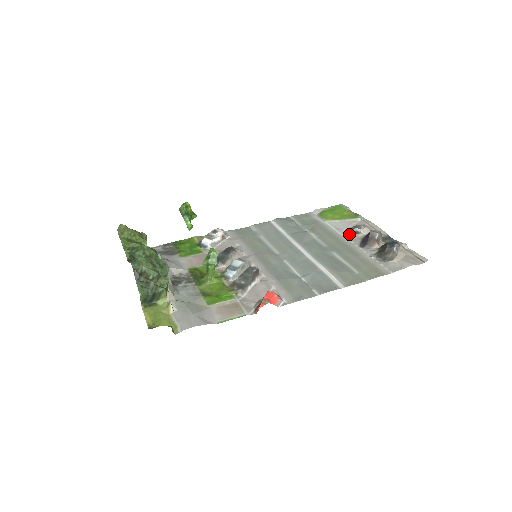
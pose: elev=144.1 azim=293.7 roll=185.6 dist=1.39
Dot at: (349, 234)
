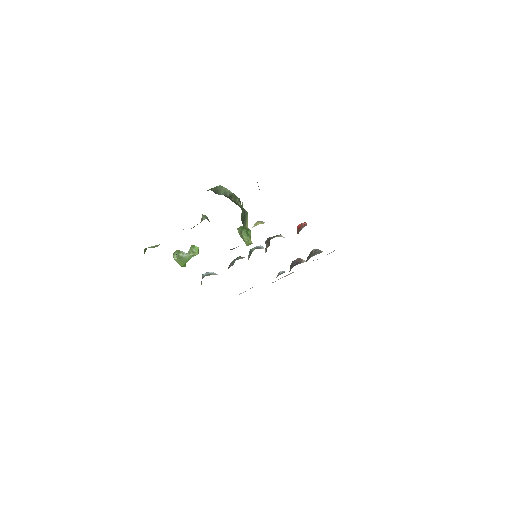
Dot at: (280, 274)
